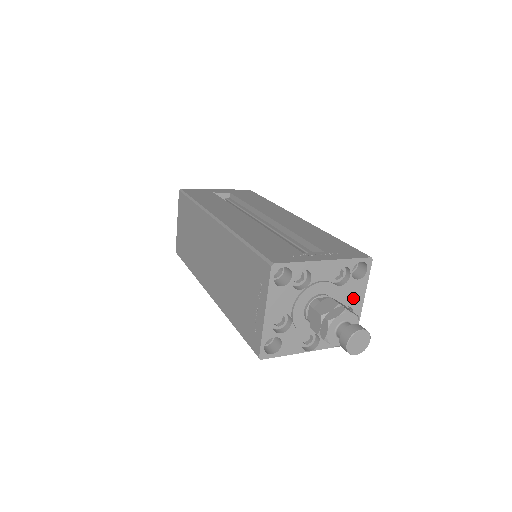
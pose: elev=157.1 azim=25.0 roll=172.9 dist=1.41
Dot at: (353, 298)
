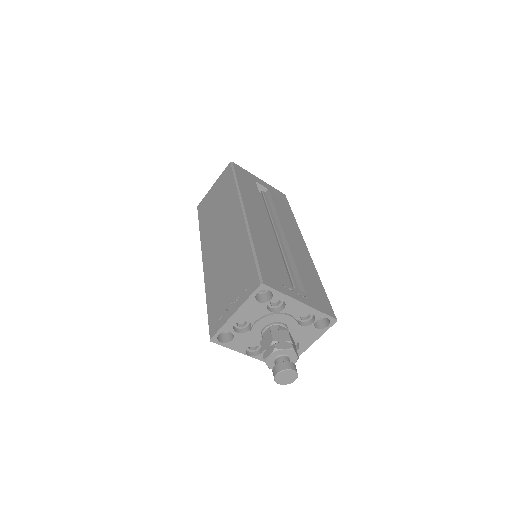
Dot at: (305, 339)
